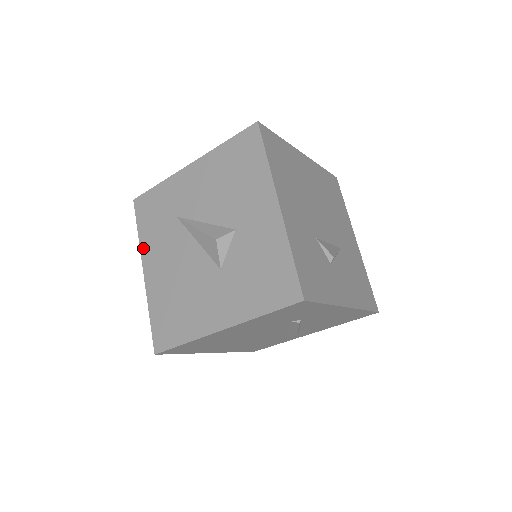
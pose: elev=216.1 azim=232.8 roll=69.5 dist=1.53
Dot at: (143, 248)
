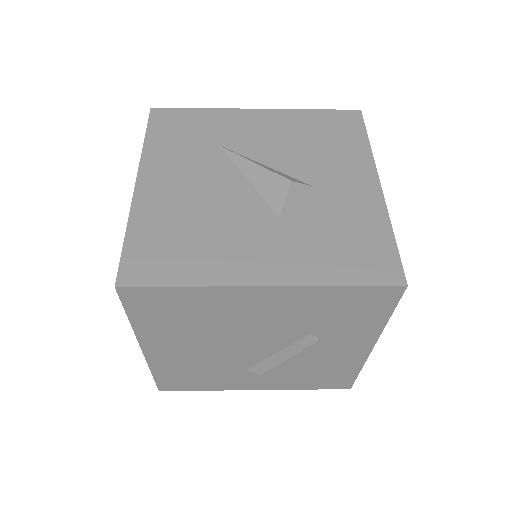
Dot at: (147, 157)
